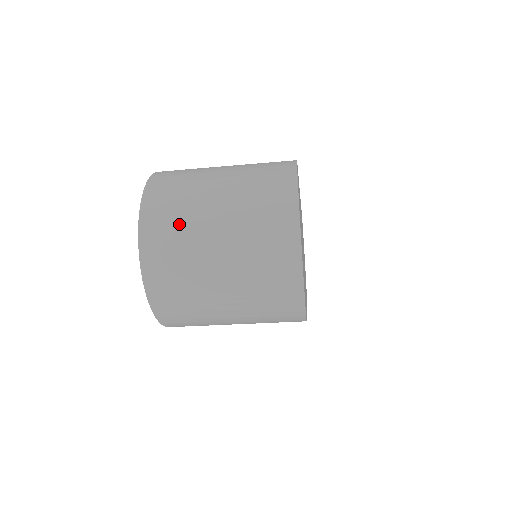
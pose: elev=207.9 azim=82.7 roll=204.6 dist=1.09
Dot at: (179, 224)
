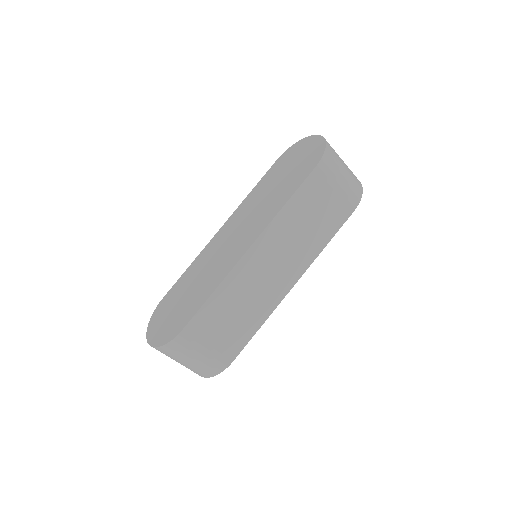
Dot at: occluded
